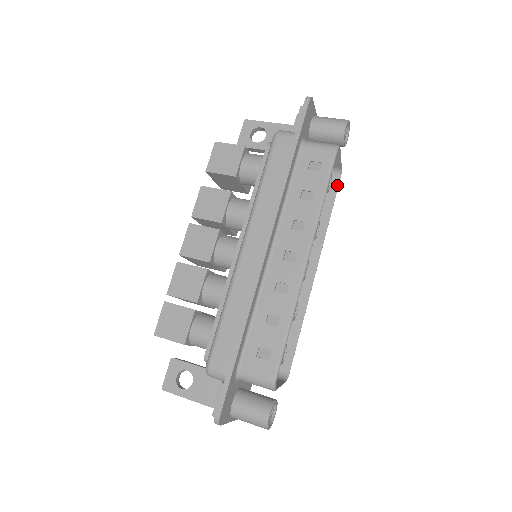
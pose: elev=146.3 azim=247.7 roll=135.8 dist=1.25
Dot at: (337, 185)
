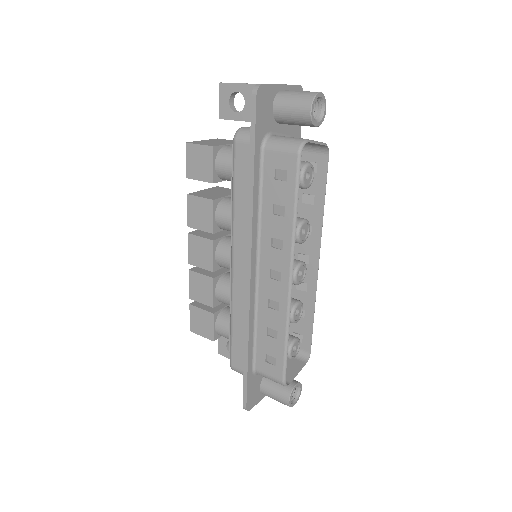
Dot at: (326, 163)
